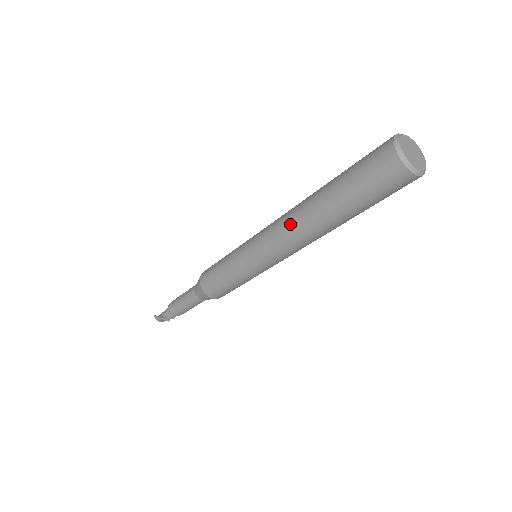
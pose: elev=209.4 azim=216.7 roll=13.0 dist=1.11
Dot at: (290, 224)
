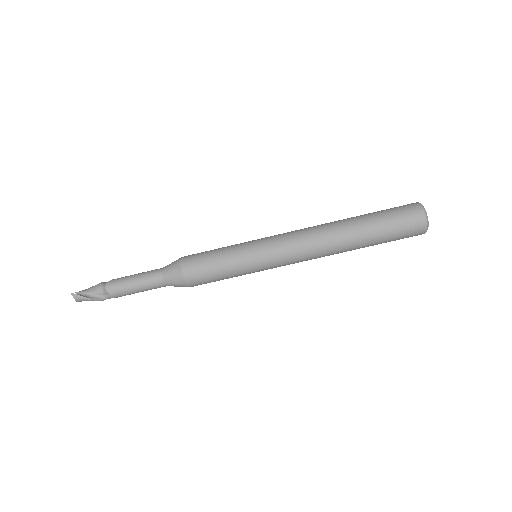
Dot at: (321, 241)
